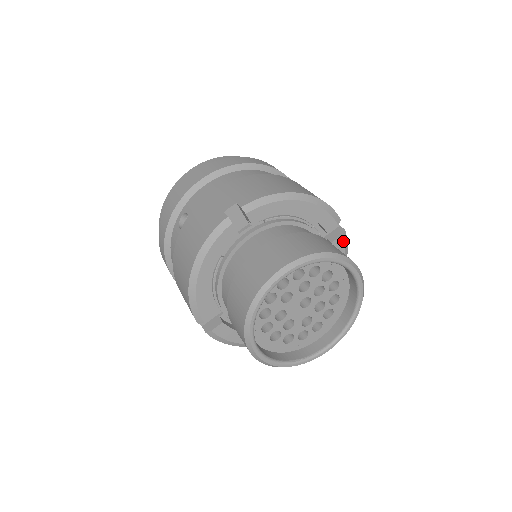
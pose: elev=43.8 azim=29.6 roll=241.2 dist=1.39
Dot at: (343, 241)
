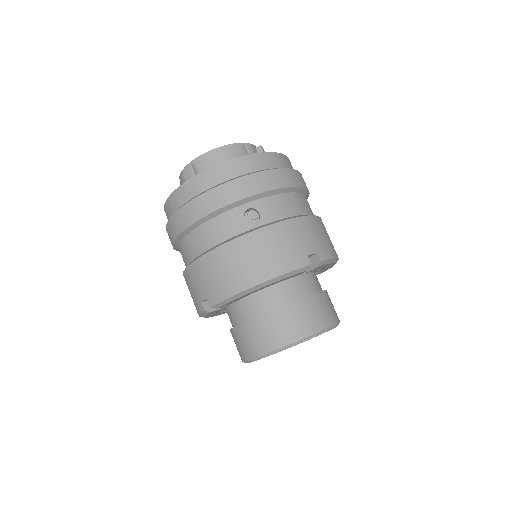
Dot at: occluded
